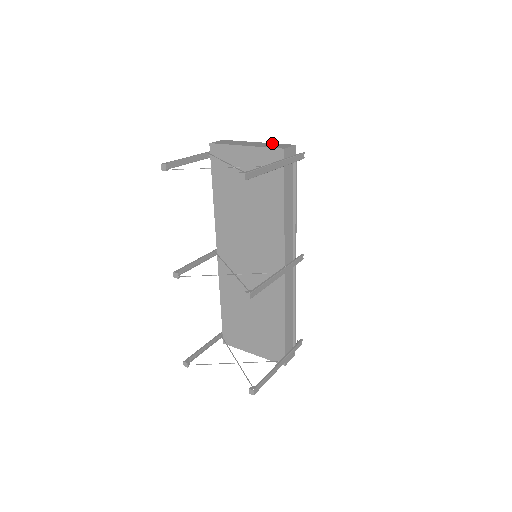
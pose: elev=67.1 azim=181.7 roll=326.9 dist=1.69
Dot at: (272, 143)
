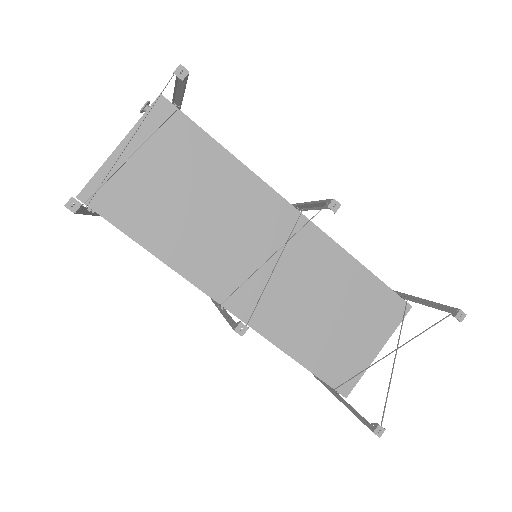
Dot at: (141, 110)
